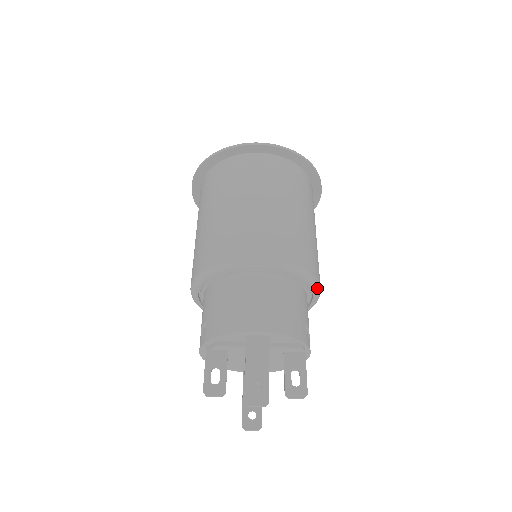
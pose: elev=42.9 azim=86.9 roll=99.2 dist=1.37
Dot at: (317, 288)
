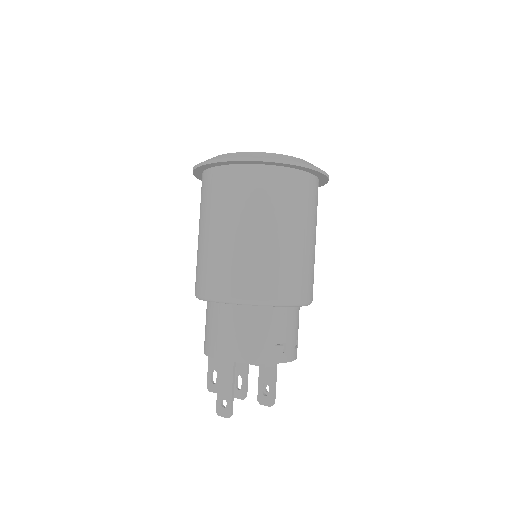
Dot at: (289, 305)
